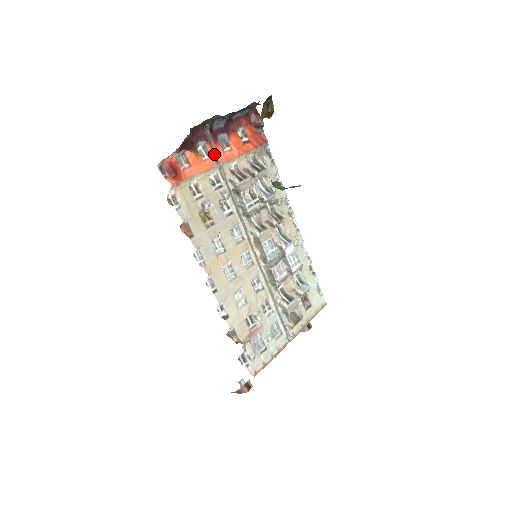
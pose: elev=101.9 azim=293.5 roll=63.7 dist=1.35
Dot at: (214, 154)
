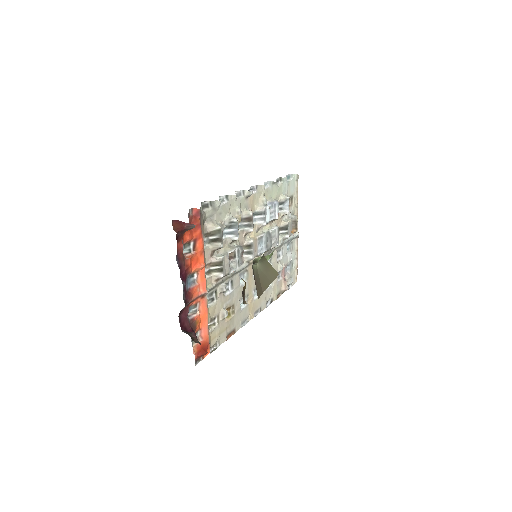
Dot at: (198, 298)
